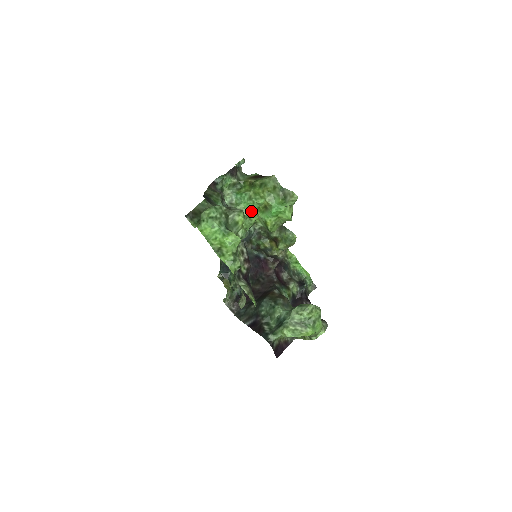
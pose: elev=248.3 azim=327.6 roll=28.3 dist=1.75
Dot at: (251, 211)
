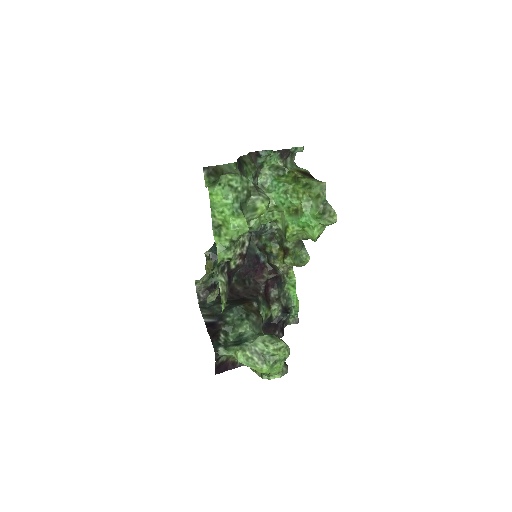
Dot at: (279, 206)
